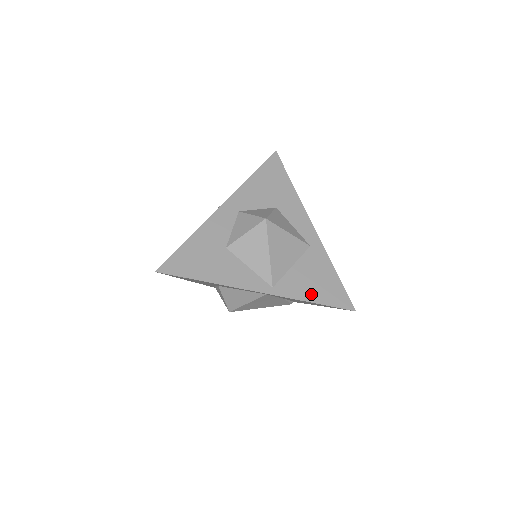
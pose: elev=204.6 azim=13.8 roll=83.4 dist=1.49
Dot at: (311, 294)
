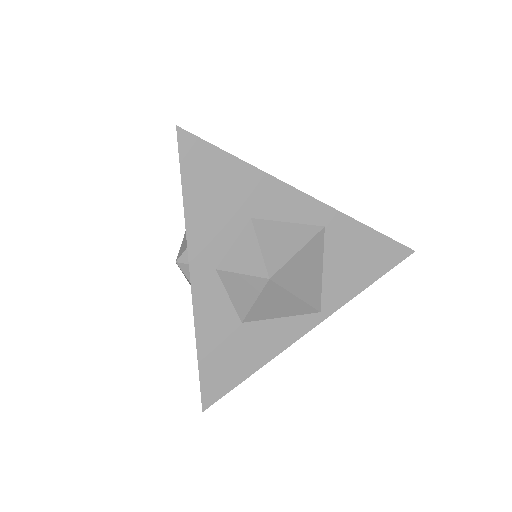
Dot at: (361, 280)
